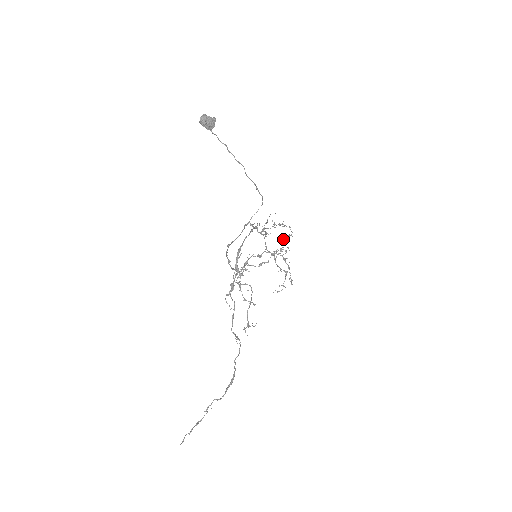
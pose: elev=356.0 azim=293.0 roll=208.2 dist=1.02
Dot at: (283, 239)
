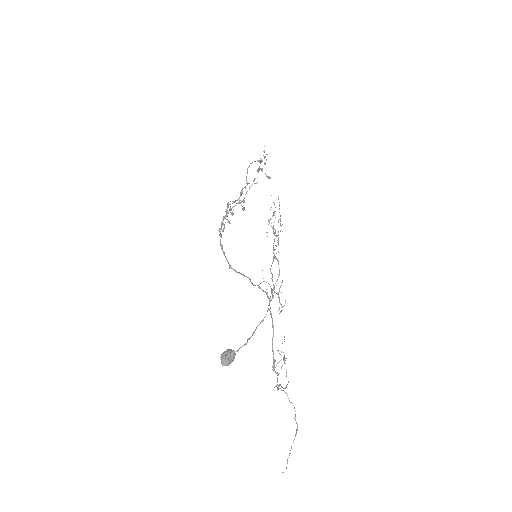
Dot at: (260, 169)
